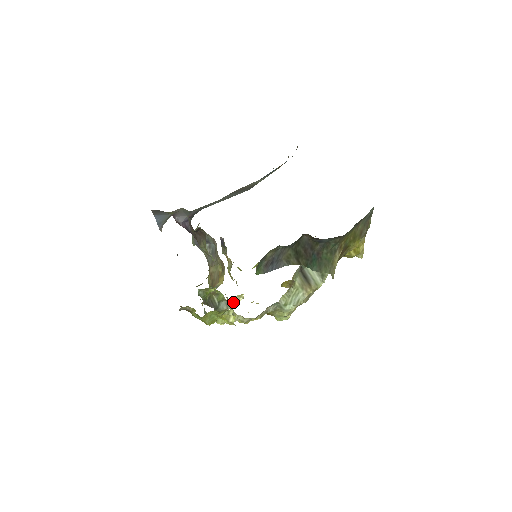
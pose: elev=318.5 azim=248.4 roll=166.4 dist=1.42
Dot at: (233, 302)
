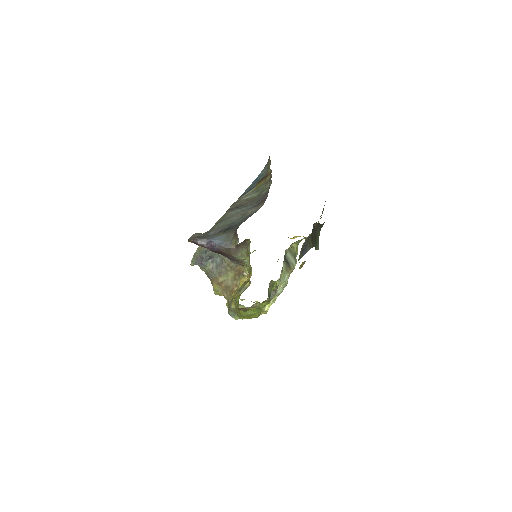
Dot at: (277, 290)
